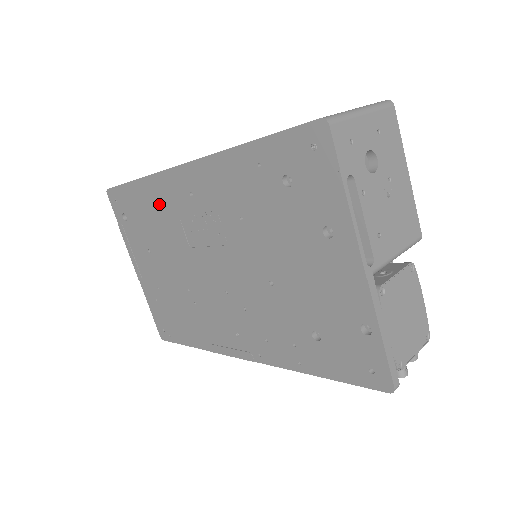
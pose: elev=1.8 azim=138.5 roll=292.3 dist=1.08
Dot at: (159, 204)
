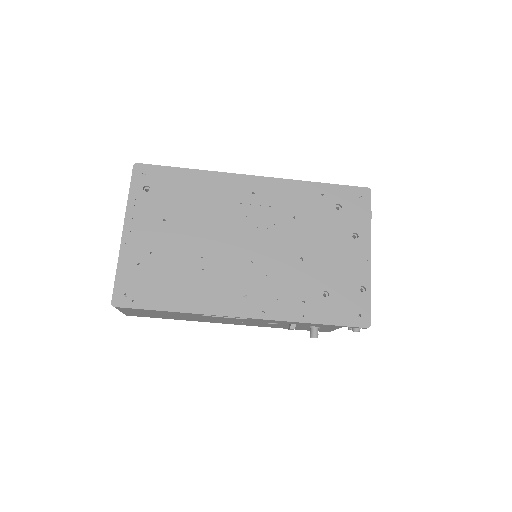
Dot at: (210, 191)
